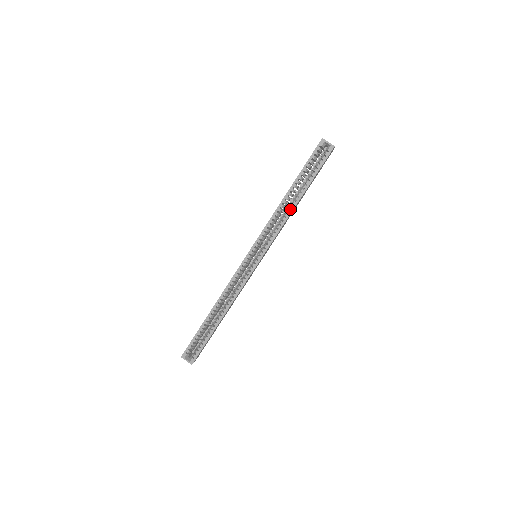
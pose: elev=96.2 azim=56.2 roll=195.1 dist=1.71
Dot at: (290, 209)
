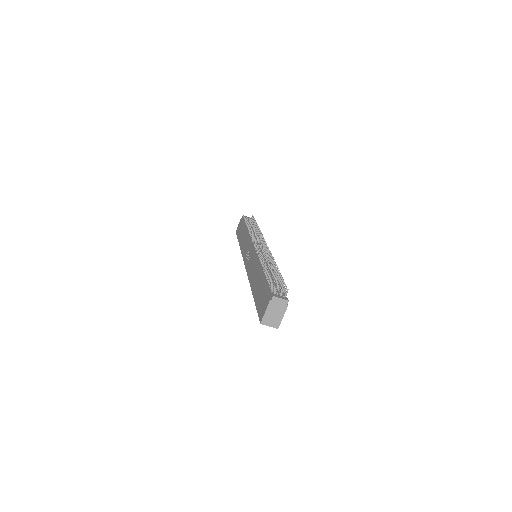
Dot at: occluded
